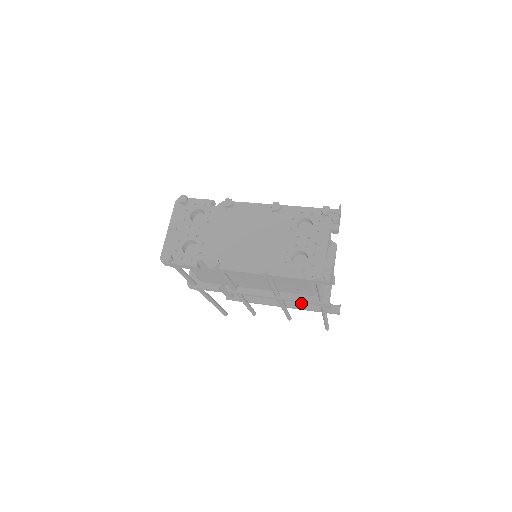
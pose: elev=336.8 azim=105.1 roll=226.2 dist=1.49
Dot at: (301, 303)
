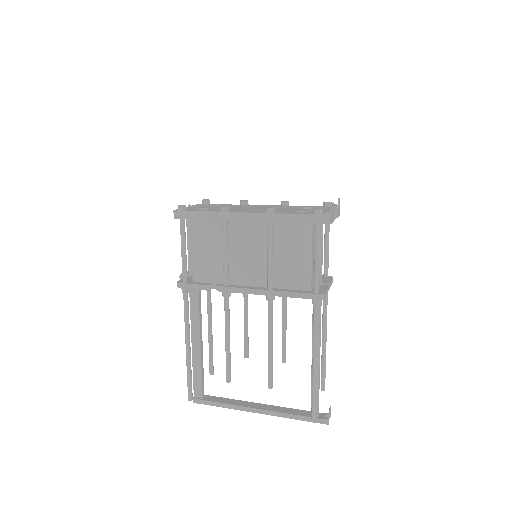
Dot at: (283, 408)
